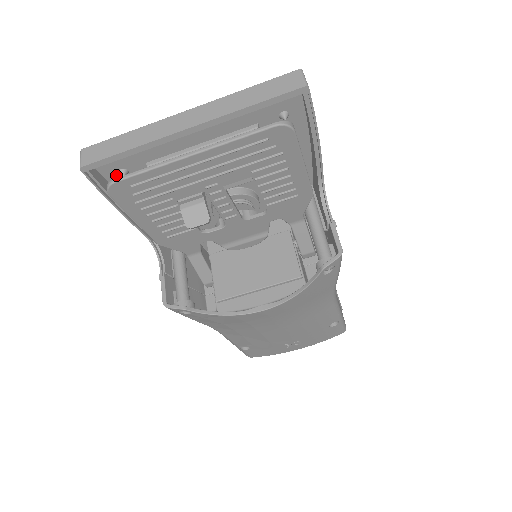
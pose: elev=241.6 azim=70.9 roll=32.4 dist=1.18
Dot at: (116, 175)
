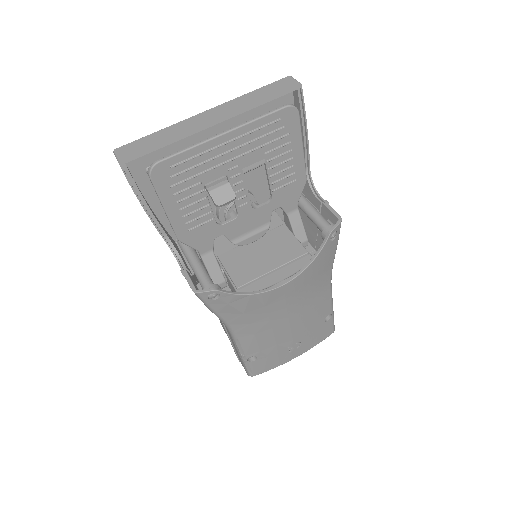
Dot at: (143, 174)
